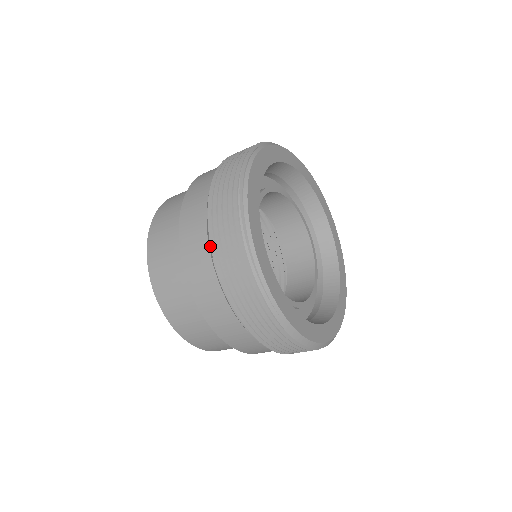
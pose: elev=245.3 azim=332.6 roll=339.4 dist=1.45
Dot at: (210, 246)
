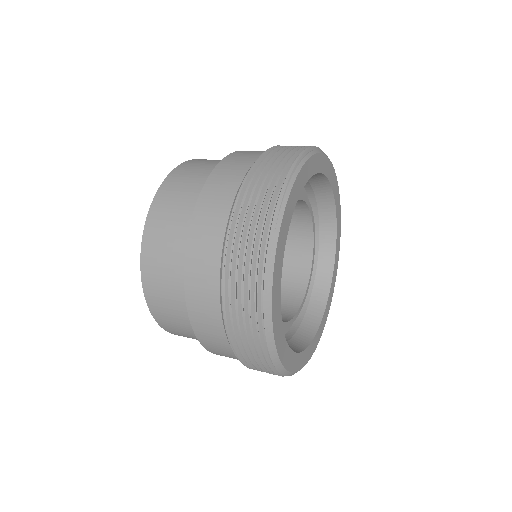
Dot at: (260, 156)
